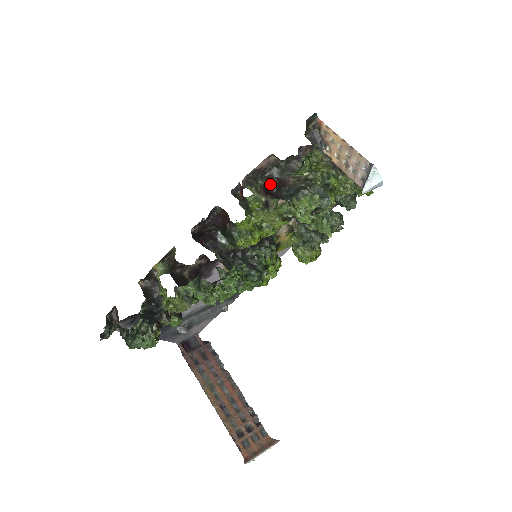
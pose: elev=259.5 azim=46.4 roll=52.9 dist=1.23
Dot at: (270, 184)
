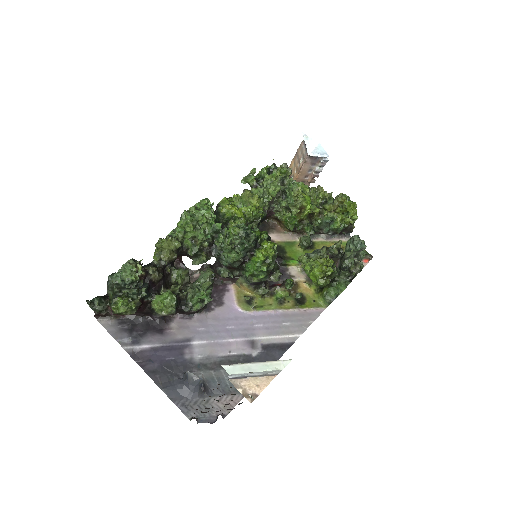
Dot at: occluded
